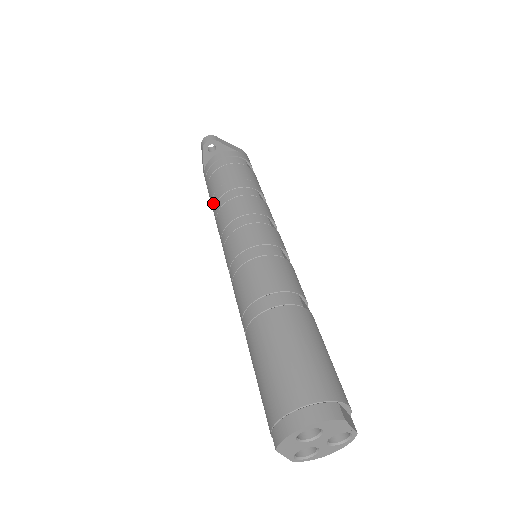
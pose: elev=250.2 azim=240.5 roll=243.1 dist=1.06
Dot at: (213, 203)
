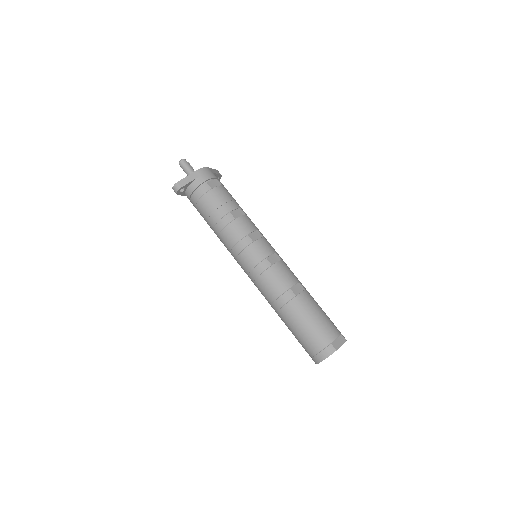
Dot at: occluded
